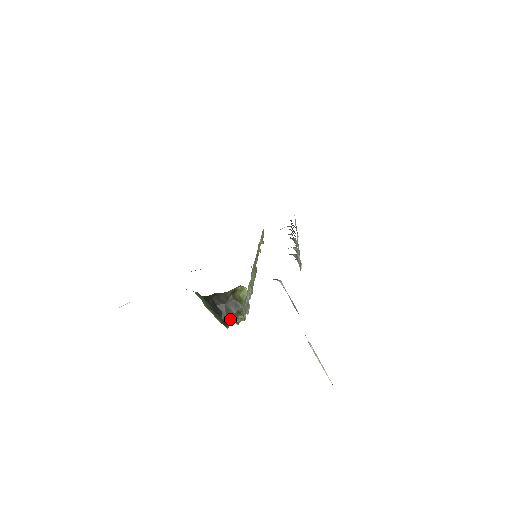
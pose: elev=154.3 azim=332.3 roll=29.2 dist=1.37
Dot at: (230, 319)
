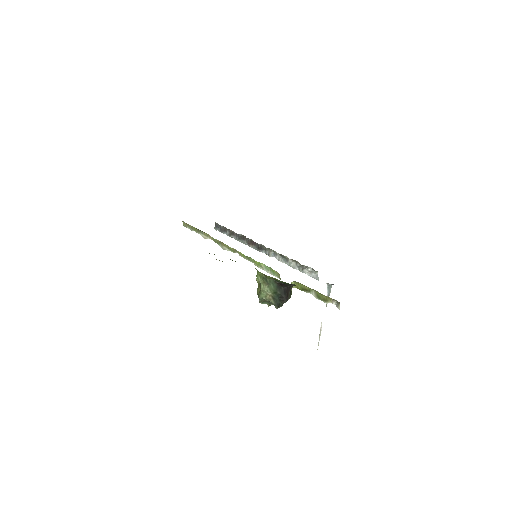
Dot at: (283, 303)
